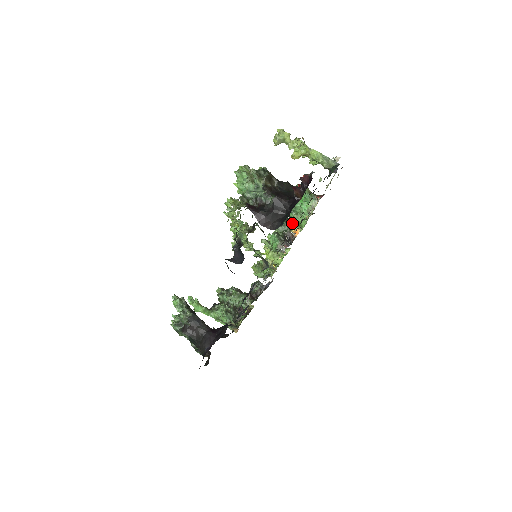
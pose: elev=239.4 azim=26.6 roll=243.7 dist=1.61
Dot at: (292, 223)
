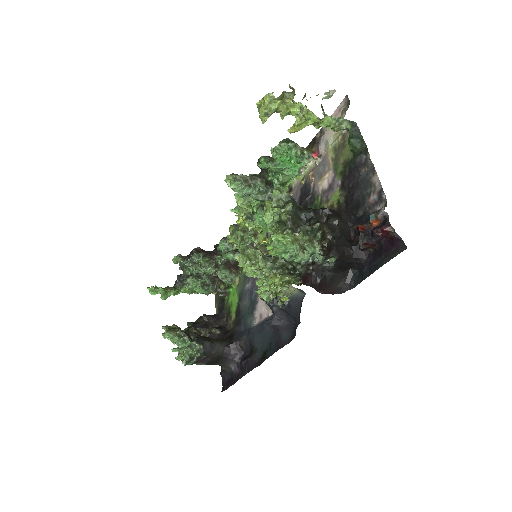
Dot at: occluded
